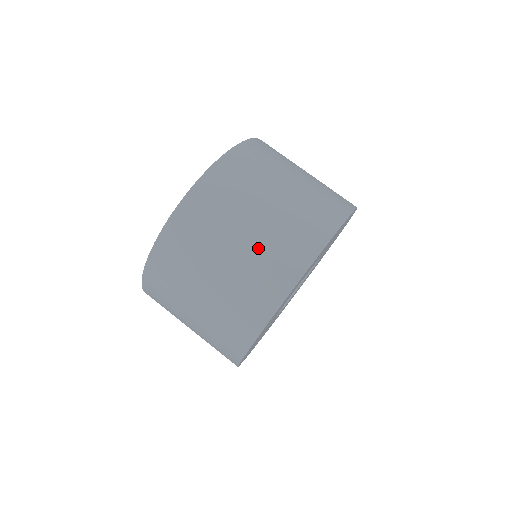
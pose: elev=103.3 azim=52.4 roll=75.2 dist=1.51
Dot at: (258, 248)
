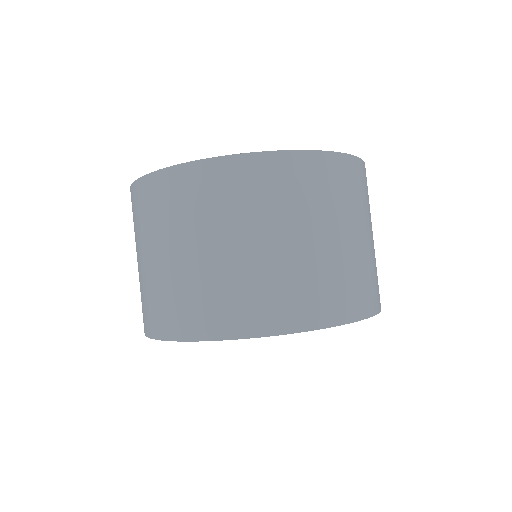
Dot at: (359, 259)
